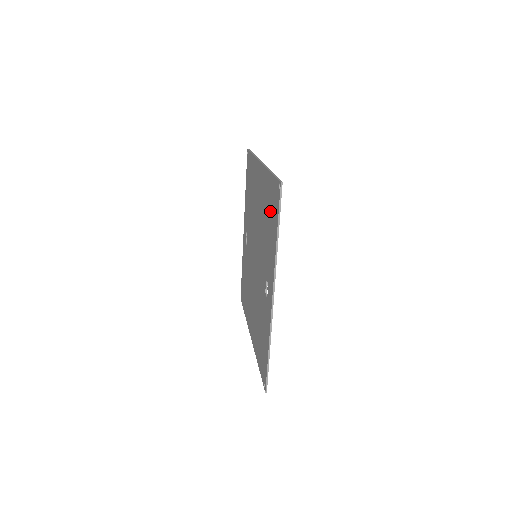
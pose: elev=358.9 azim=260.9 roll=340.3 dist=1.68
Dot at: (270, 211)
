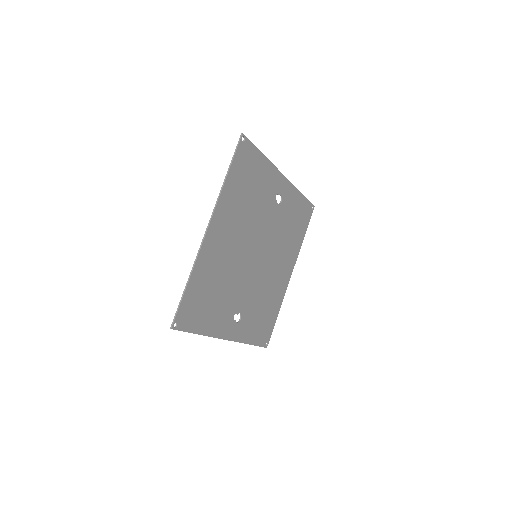
Dot at: (202, 300)
